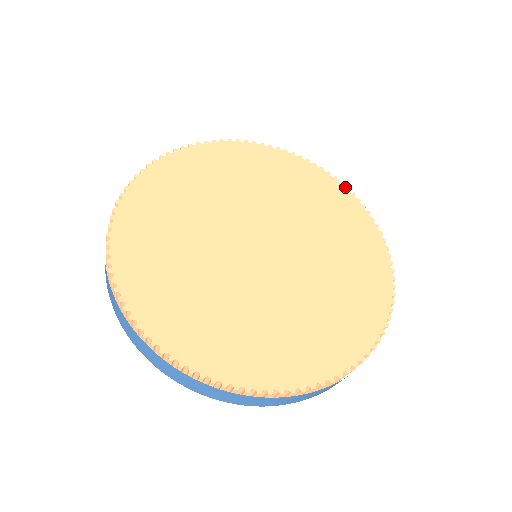
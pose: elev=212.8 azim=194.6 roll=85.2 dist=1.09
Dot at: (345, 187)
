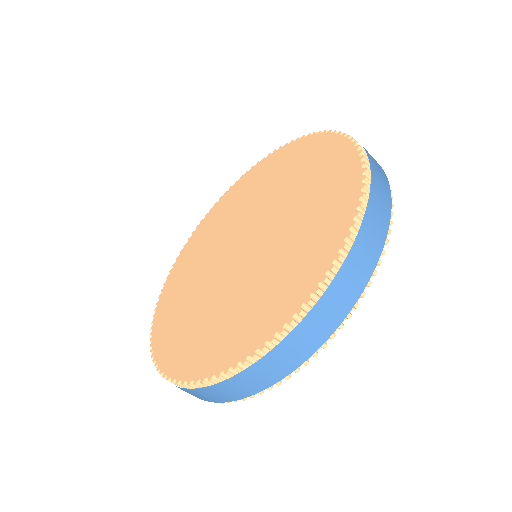
Dot at: (295, 141)
